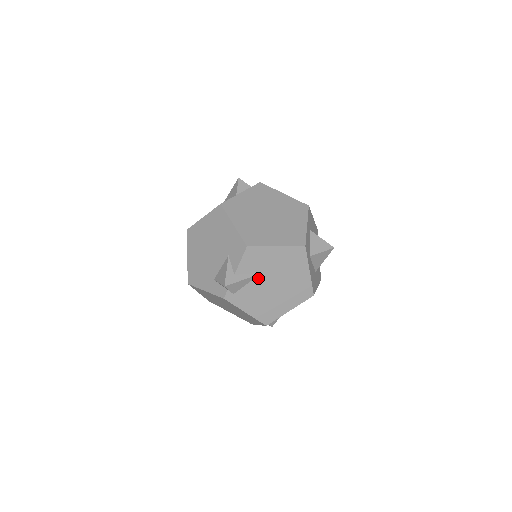
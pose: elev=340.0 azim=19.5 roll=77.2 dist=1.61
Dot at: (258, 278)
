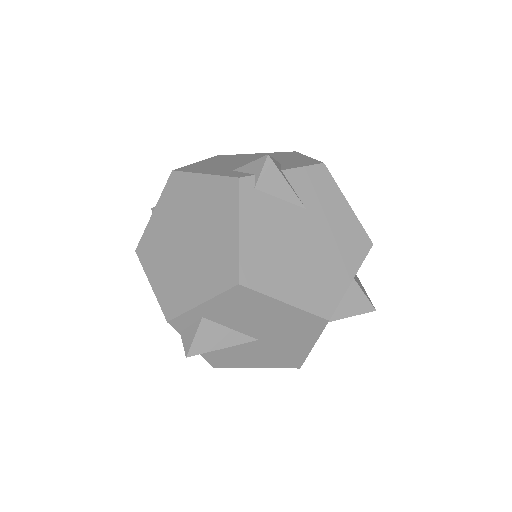
Dot at: (298, 210)
